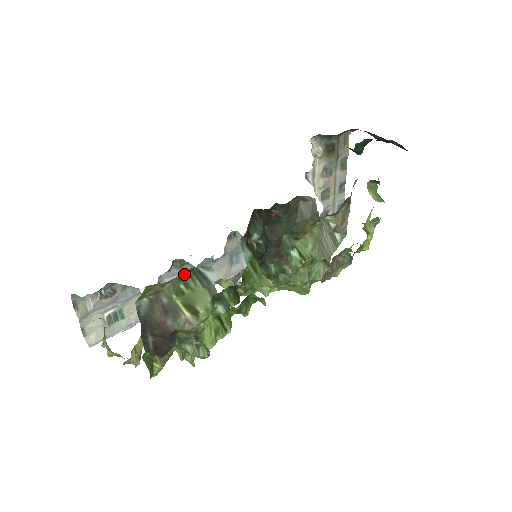
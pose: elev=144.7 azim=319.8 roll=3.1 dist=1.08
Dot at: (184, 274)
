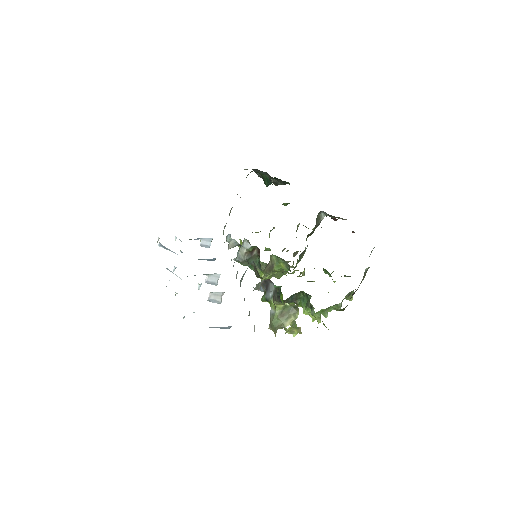
Dot at: occluded
